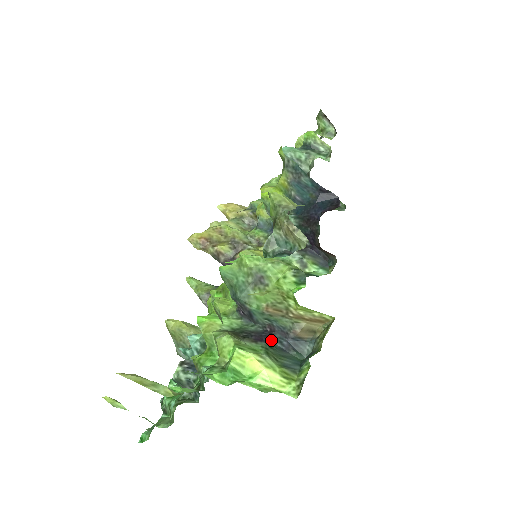
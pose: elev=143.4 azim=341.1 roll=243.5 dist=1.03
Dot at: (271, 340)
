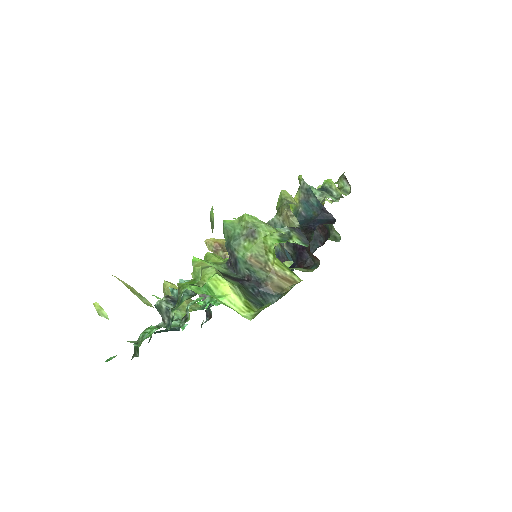
Dot at: (246, 285)
